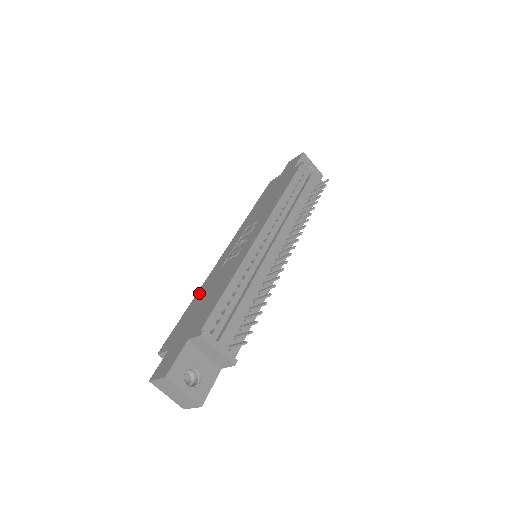
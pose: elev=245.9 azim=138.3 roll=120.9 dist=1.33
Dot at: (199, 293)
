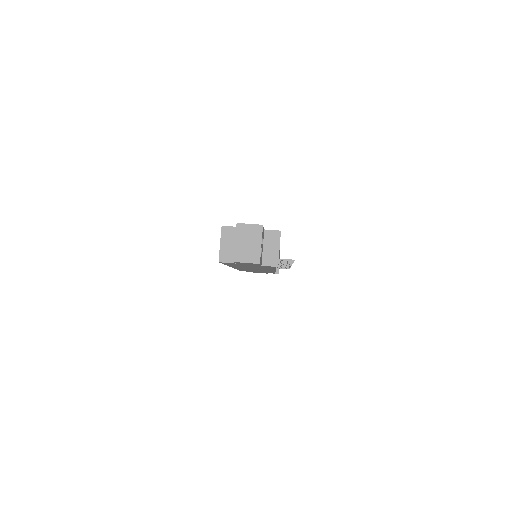
Dot at: occluded
